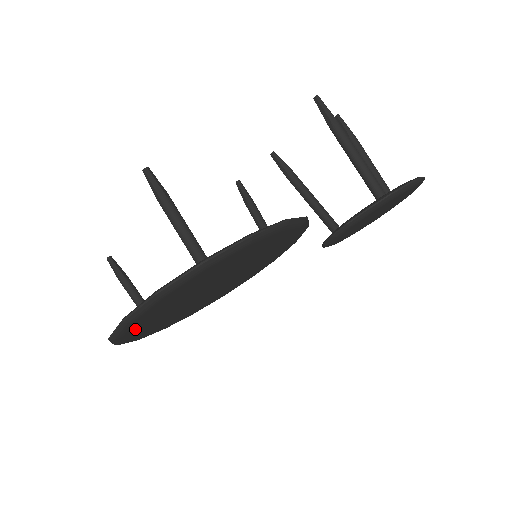
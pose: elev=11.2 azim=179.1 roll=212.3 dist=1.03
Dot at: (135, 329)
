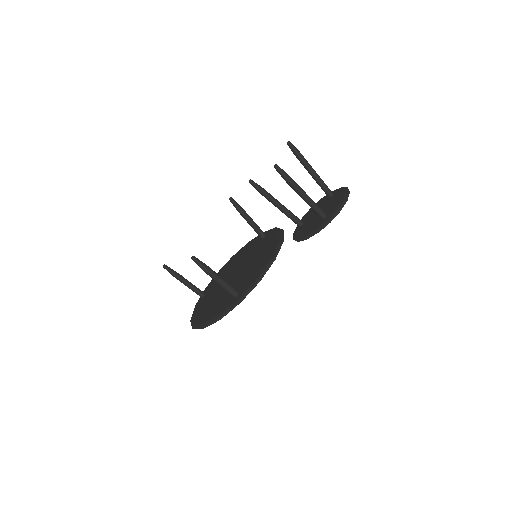
Dot at: occluded
